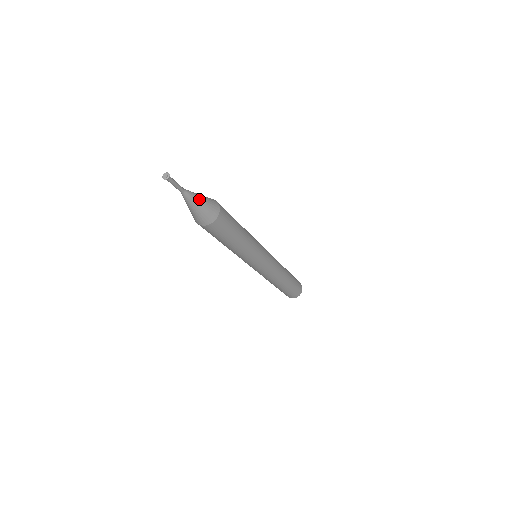
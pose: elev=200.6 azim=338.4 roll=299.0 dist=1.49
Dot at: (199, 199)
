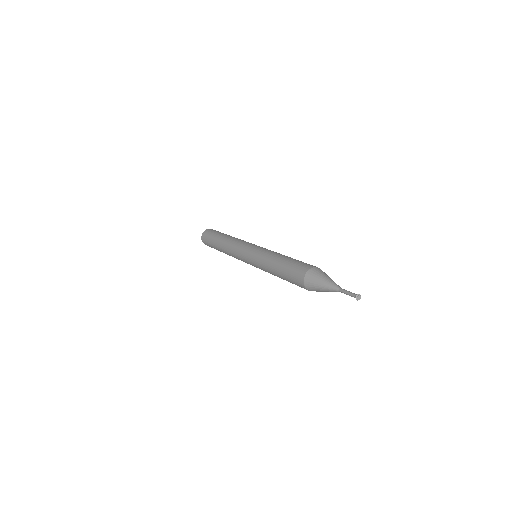
Dot at: occluded
